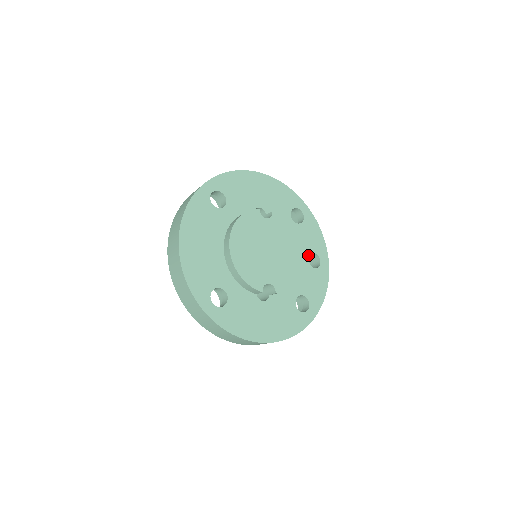
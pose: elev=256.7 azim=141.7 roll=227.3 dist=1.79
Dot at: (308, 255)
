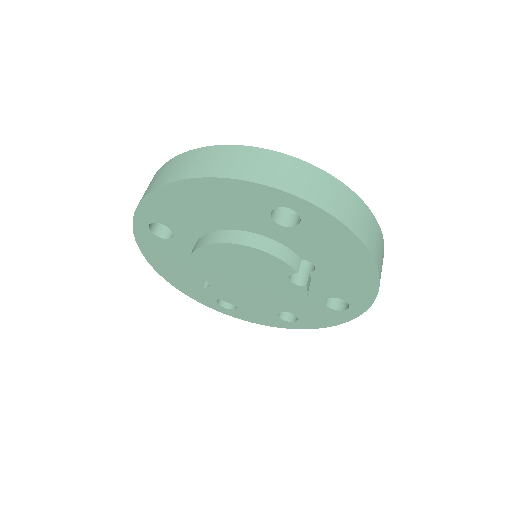
Dot at: (290, 312)
